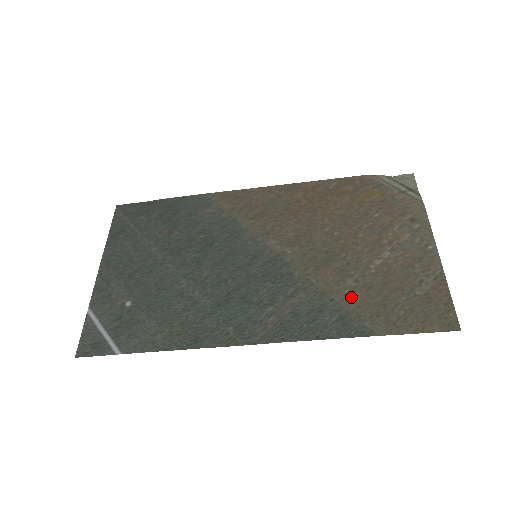
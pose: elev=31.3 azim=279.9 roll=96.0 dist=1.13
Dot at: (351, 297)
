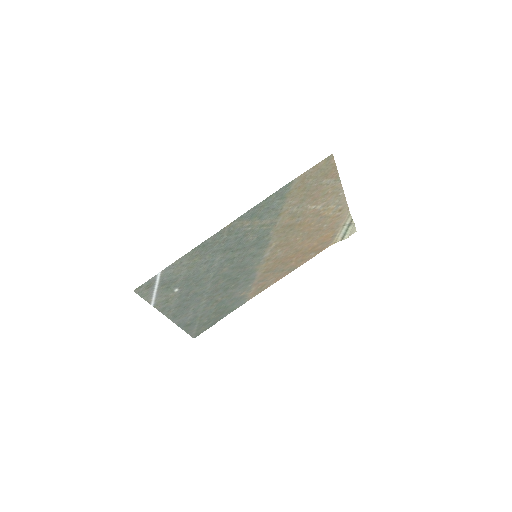
Dot at: (291, 203)
